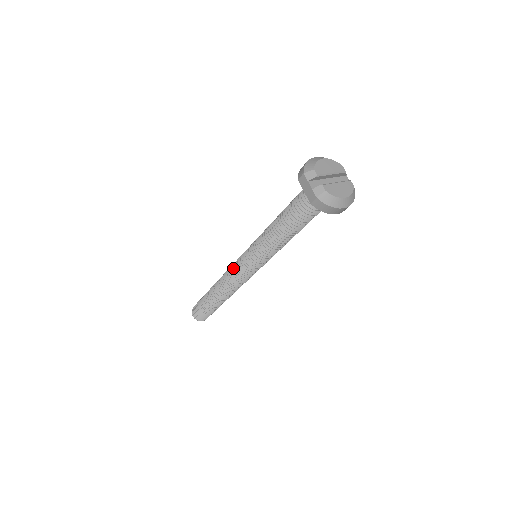
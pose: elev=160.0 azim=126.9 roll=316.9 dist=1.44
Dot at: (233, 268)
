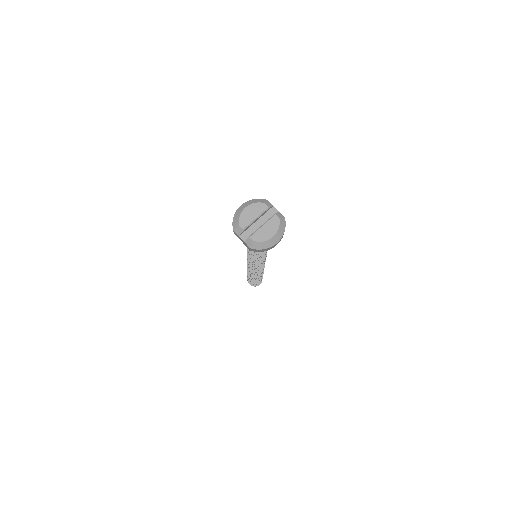
Dot at: (247, 264)
